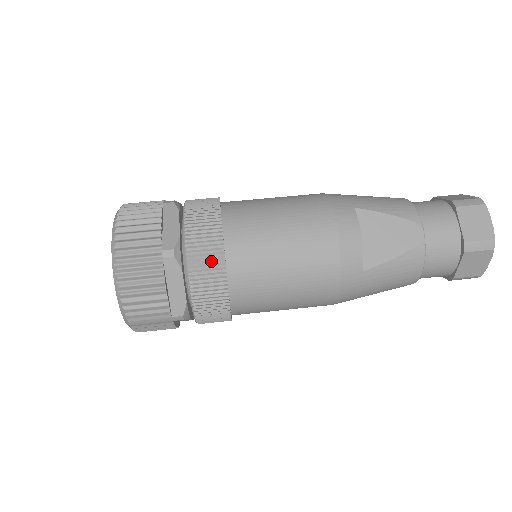
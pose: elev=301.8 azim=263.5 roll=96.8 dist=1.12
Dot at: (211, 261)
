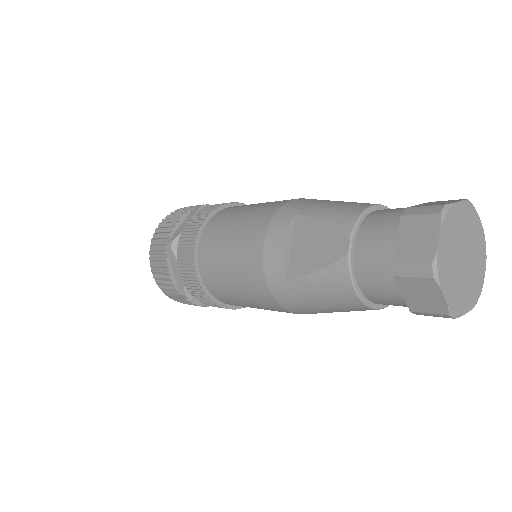
Dot at: (188, 253)
